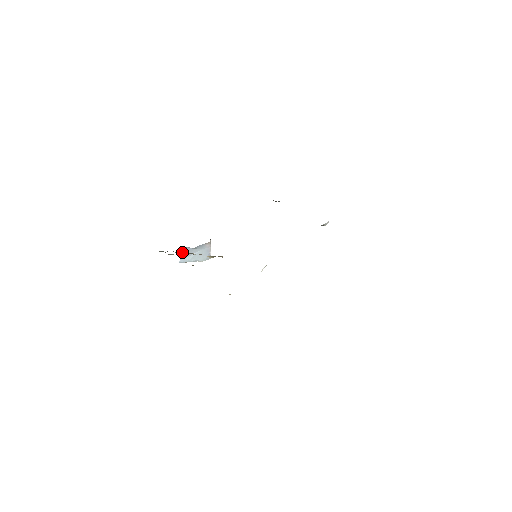
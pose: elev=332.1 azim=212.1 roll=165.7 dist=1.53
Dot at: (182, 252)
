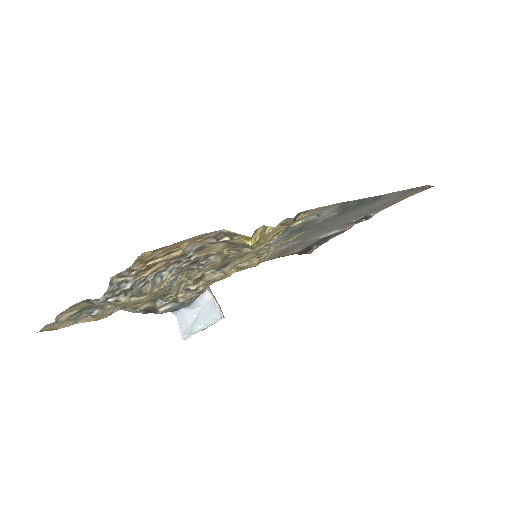
Dot at: (178, 321)
